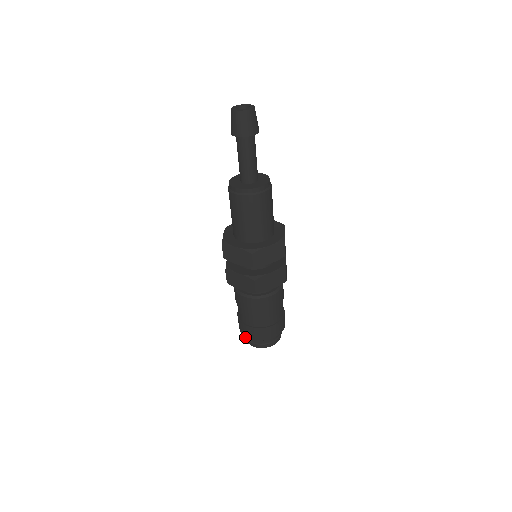
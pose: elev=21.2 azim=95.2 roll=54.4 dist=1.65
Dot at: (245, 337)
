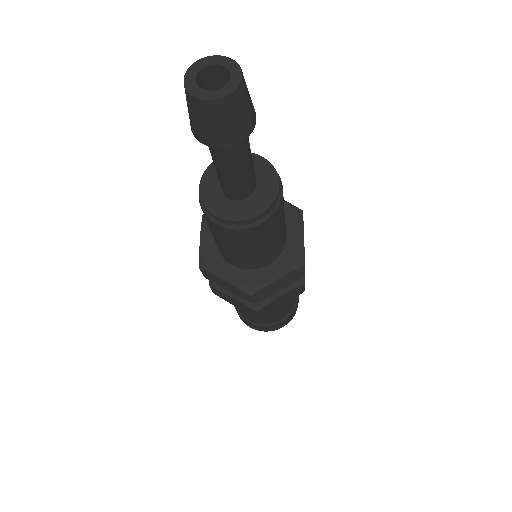
Dot at: occluded
